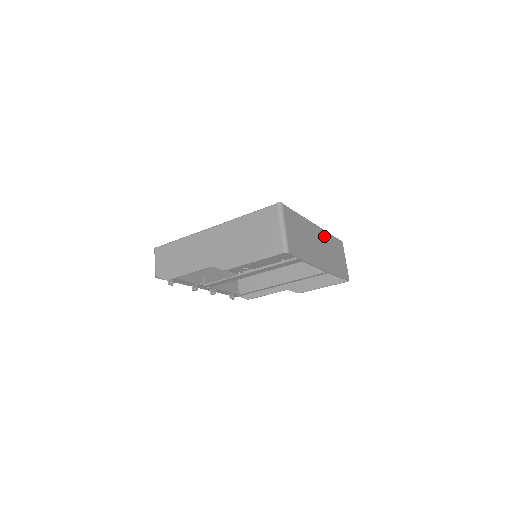
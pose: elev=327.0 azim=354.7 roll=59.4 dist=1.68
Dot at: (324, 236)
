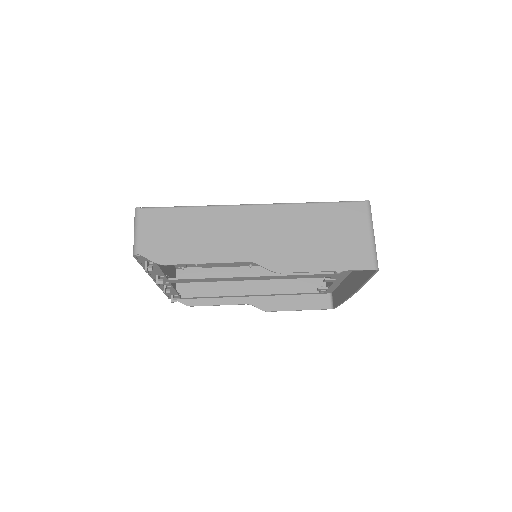
Dot at: occluded
